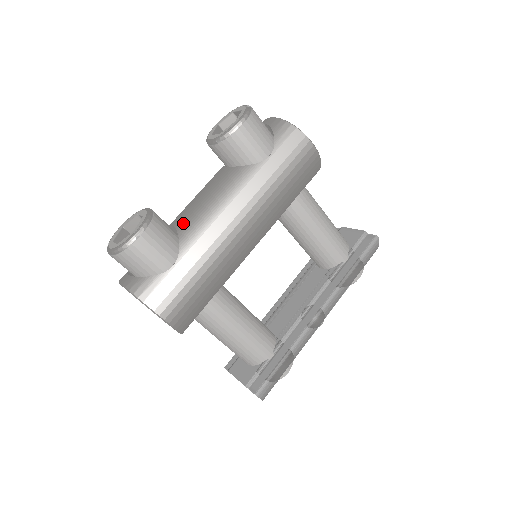
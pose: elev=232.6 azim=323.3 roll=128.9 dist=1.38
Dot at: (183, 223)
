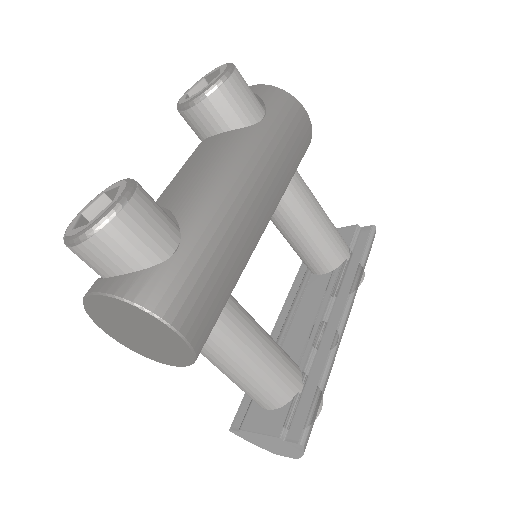
Dot at: (174, 199)
